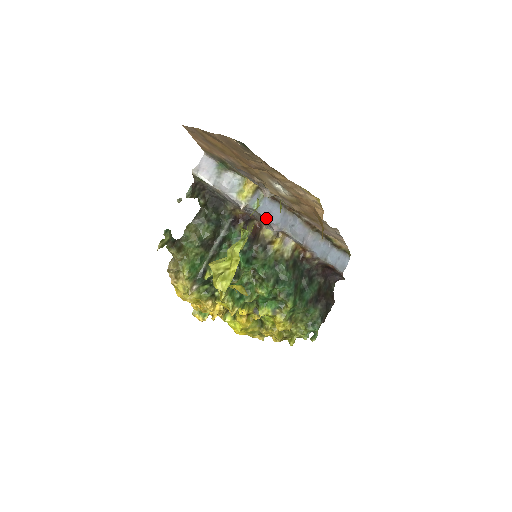
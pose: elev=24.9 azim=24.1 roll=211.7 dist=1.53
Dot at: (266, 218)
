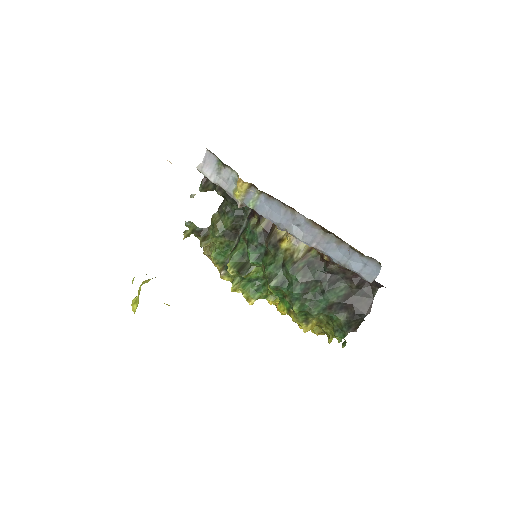
Dot at: (264, 217)
